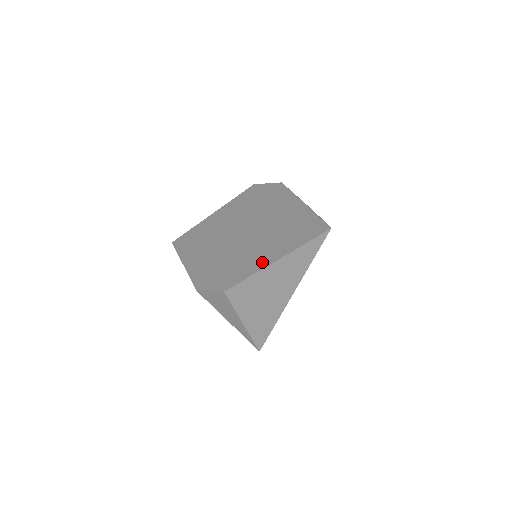
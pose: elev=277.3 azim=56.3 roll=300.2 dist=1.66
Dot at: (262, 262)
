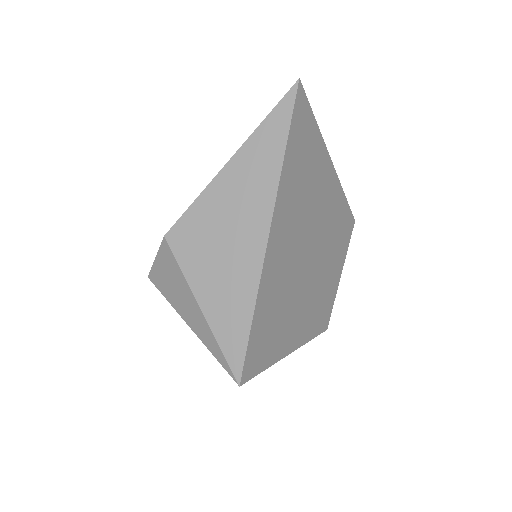
Dot at: occluded
